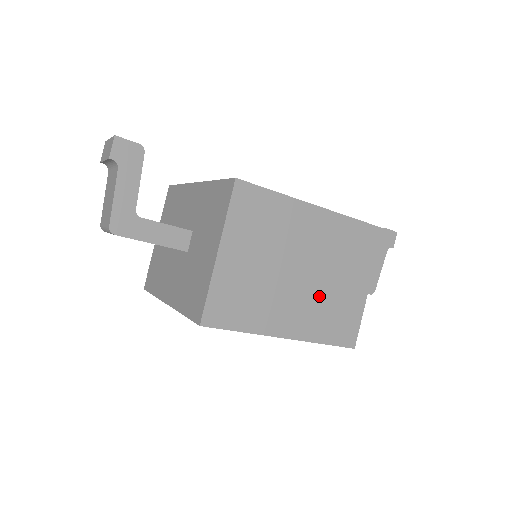
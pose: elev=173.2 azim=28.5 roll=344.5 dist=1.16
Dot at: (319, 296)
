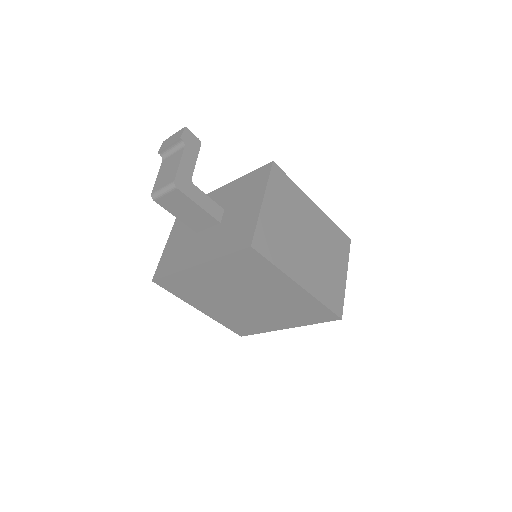
Dot at: (319, 266)
